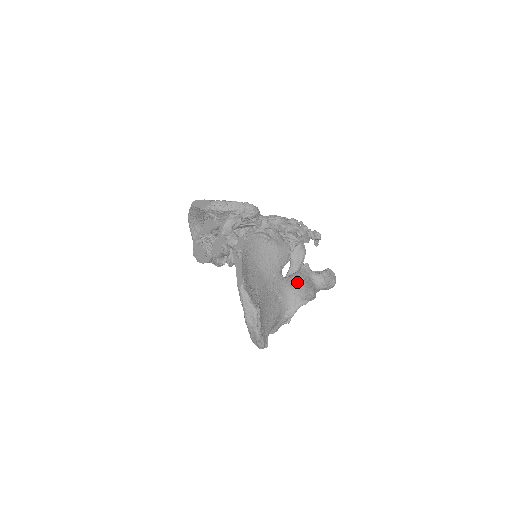
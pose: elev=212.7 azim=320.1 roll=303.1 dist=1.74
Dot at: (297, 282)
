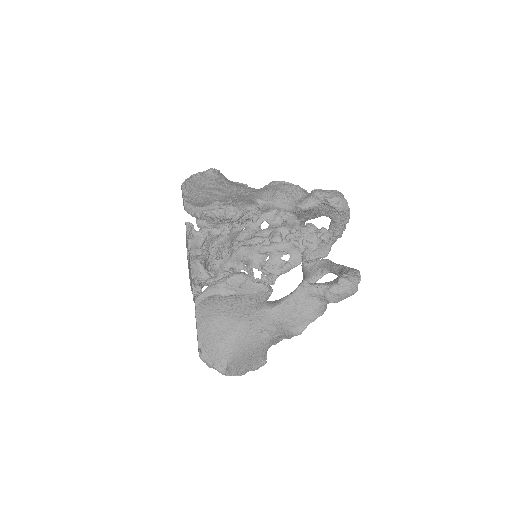
Dot at: (287, 313)
